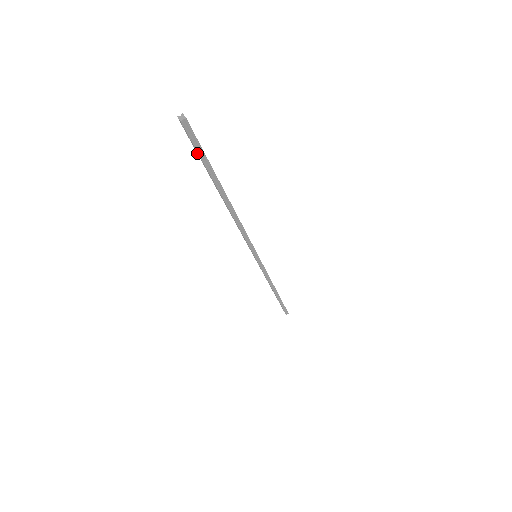
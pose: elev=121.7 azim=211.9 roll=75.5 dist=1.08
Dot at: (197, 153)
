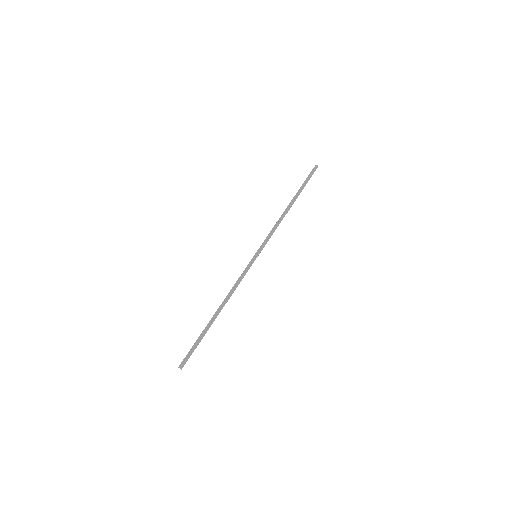
Dot at: (306, 179)
